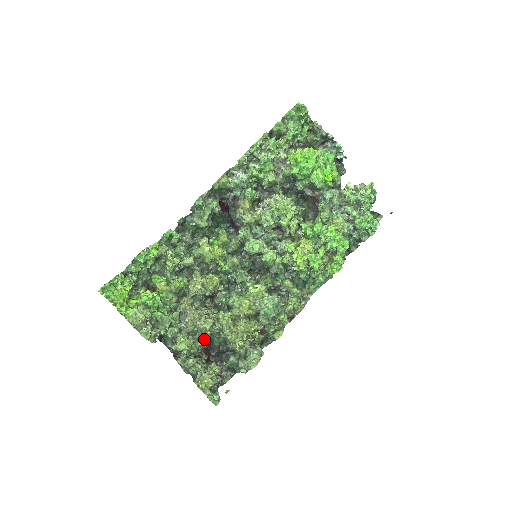
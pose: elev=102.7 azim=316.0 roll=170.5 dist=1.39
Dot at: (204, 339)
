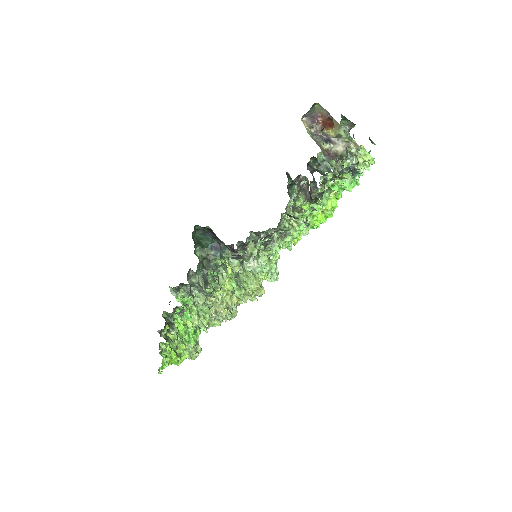
Dot at: occluded
